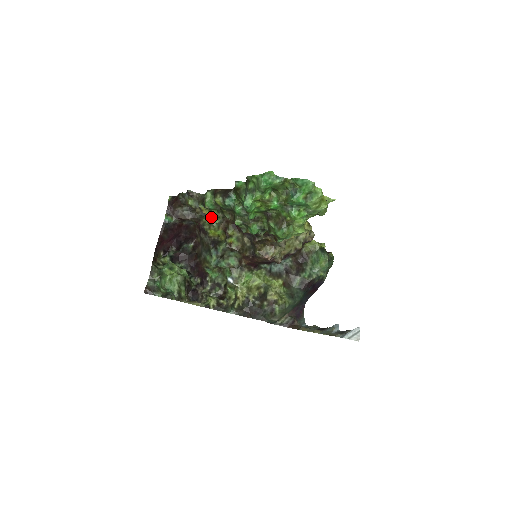
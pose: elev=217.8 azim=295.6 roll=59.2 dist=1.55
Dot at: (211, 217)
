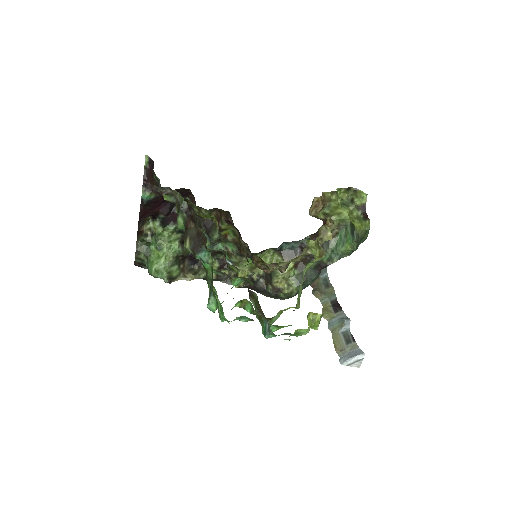
Dot at: occluded
